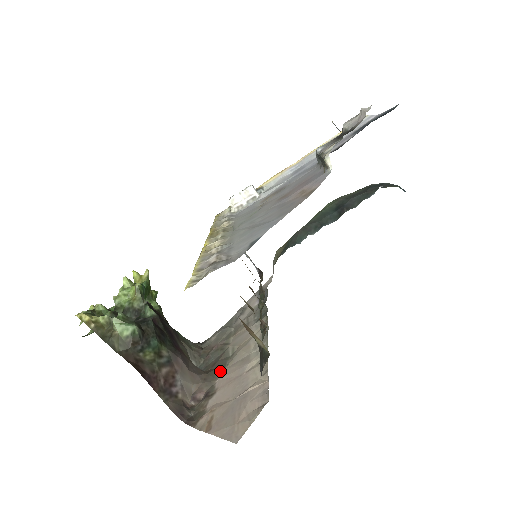
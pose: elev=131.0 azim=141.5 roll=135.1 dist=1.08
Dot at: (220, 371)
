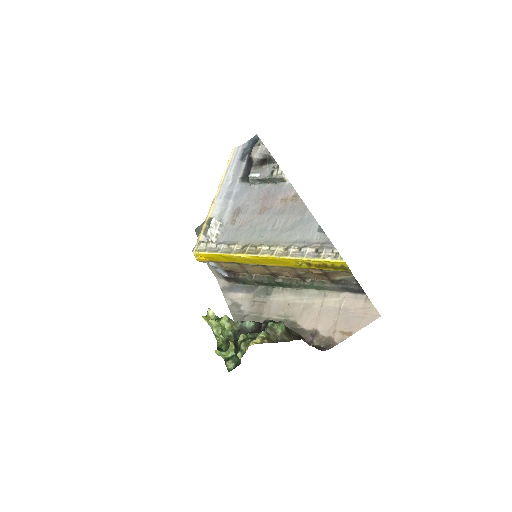
Dot at: (296, 326)
